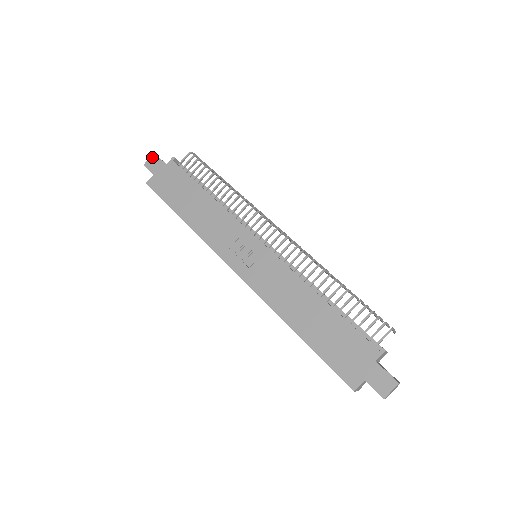
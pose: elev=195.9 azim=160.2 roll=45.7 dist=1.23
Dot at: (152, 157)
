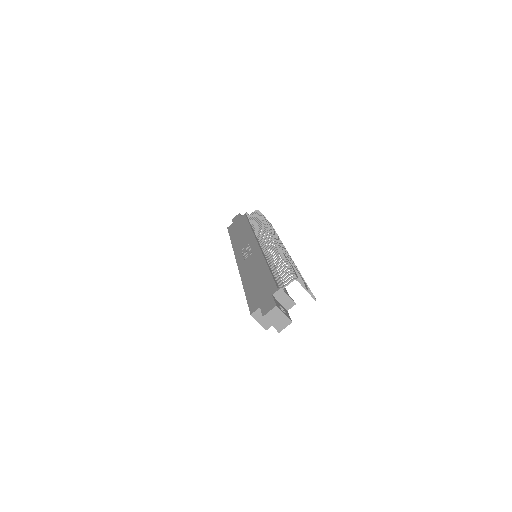
Dot at: (237, 215)
